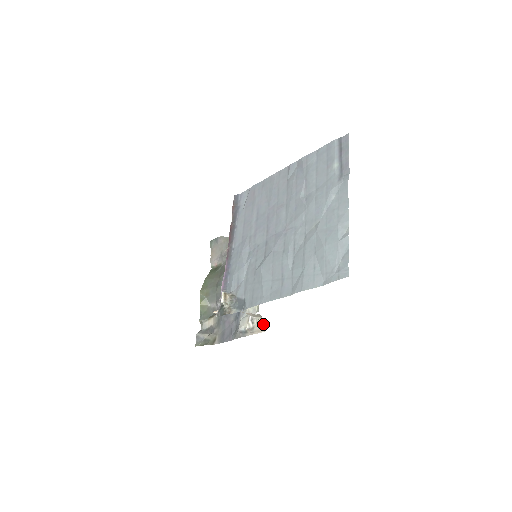
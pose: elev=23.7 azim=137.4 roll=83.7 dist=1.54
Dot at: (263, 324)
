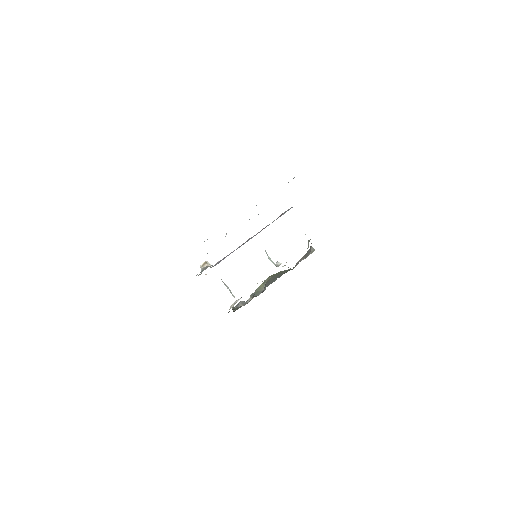
Dot at: occluded
